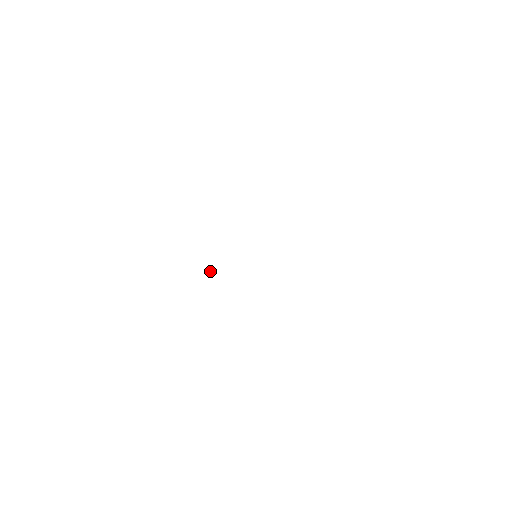
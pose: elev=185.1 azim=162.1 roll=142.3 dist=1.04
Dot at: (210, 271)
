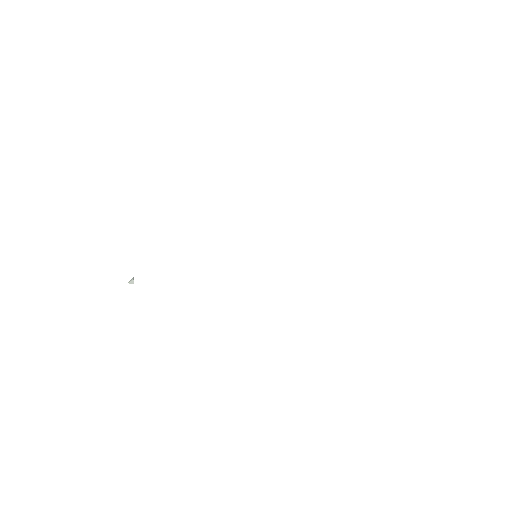
Dot at: (133, 278)
